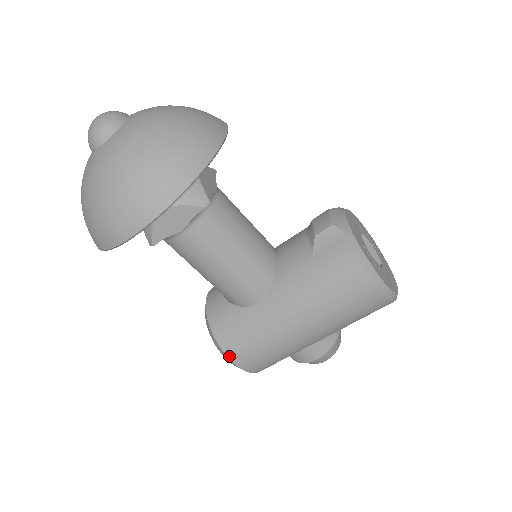
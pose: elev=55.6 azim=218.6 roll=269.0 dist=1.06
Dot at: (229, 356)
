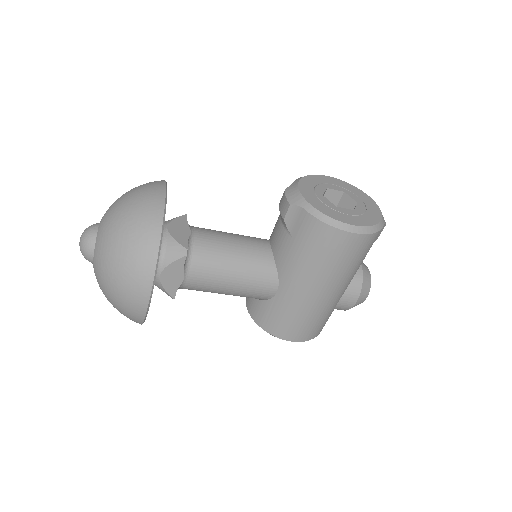
Dot at: (284, 338)
